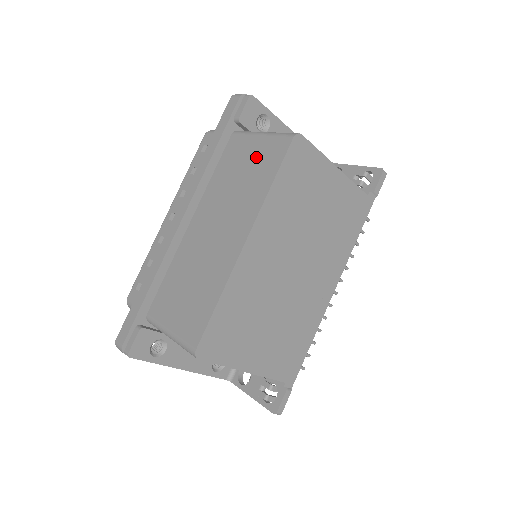
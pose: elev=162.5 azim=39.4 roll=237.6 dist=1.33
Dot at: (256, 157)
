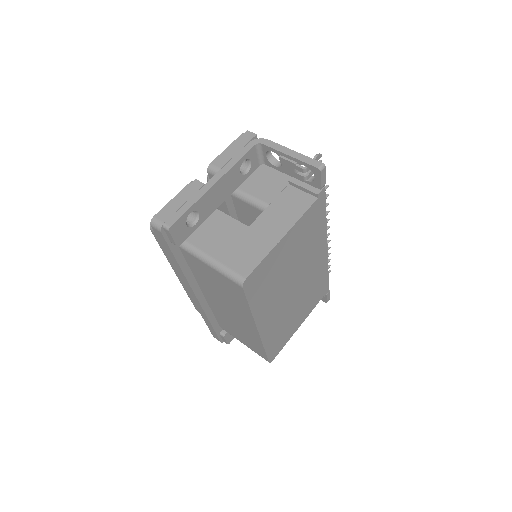
Dot at: (220, 282)
